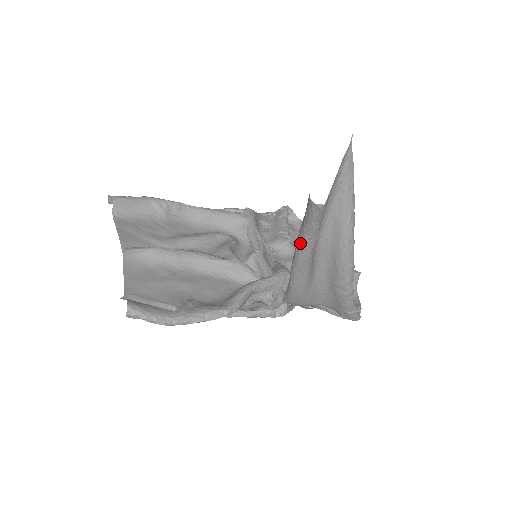
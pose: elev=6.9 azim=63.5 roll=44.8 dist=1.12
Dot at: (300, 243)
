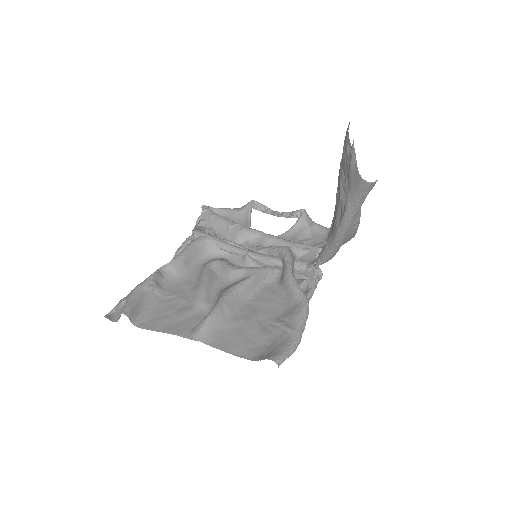
Dot at: (351, 216)
